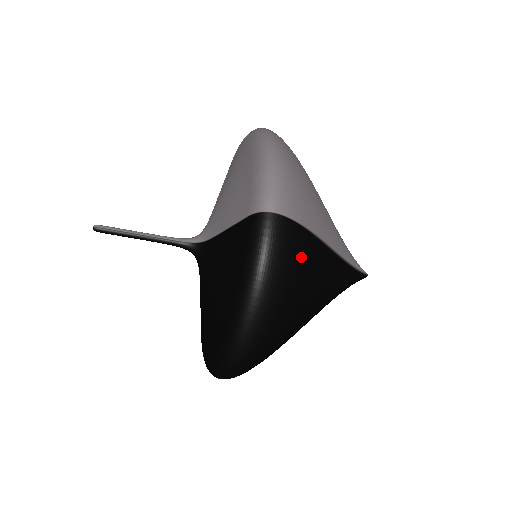
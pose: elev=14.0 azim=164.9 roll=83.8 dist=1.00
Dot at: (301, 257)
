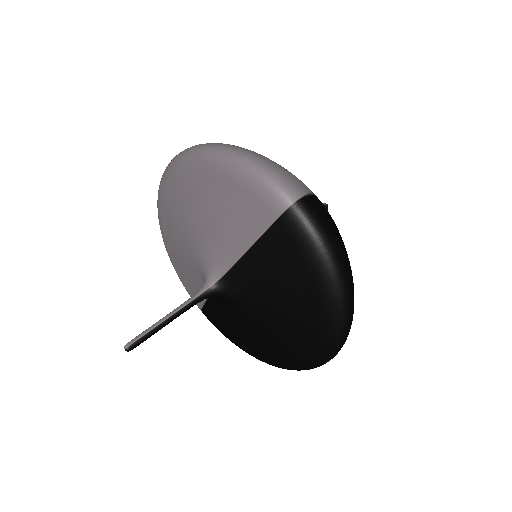
Dot at: (330, 218)
